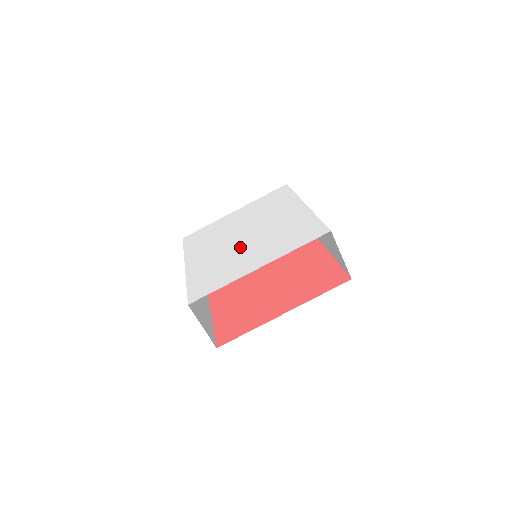
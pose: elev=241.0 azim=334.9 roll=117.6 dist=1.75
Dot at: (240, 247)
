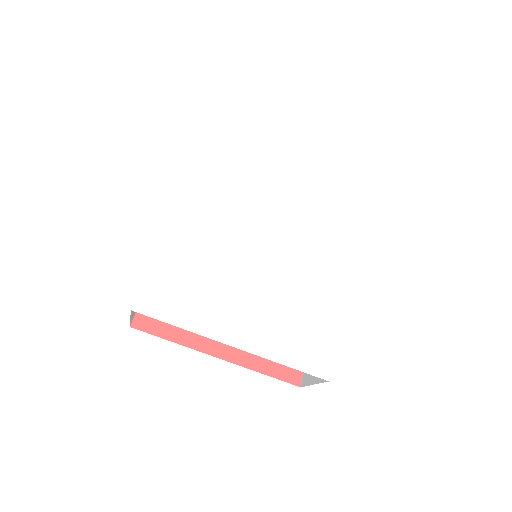
Dot at: (246, 265)
